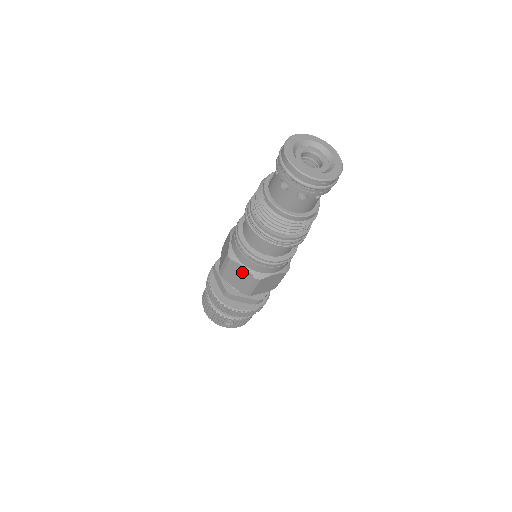
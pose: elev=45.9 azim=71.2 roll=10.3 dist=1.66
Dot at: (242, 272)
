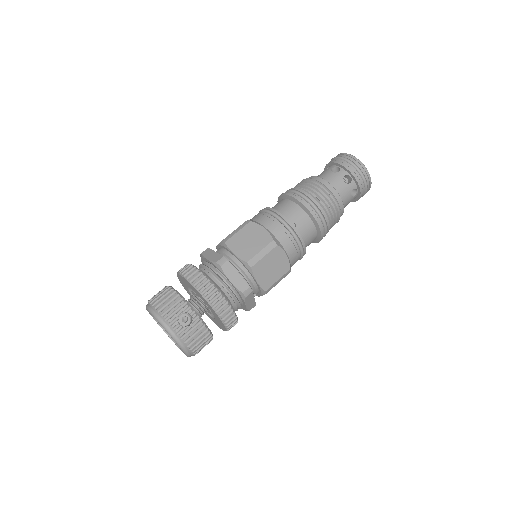
Dot at: (259, 234)
